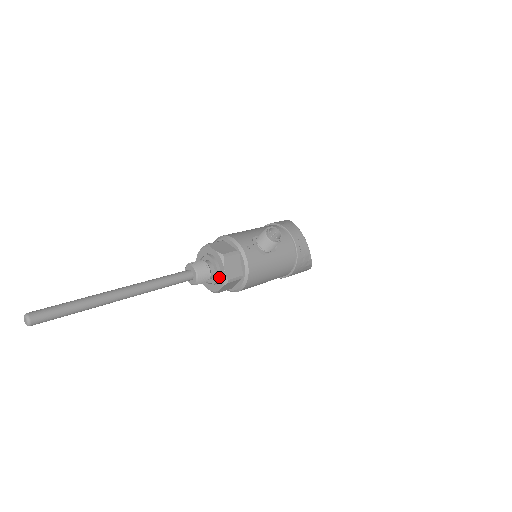
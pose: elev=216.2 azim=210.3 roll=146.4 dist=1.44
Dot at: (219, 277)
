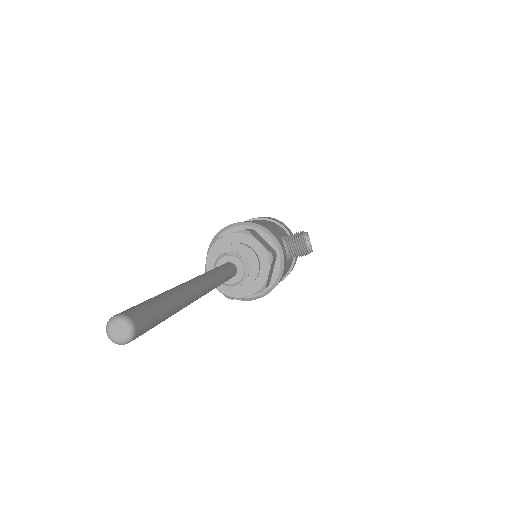
Dot at: (253, 281)
